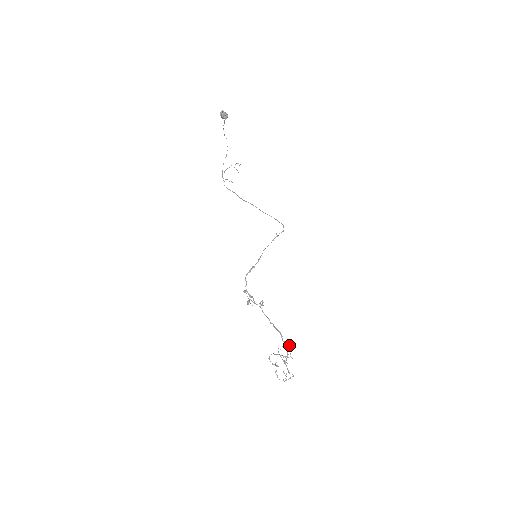
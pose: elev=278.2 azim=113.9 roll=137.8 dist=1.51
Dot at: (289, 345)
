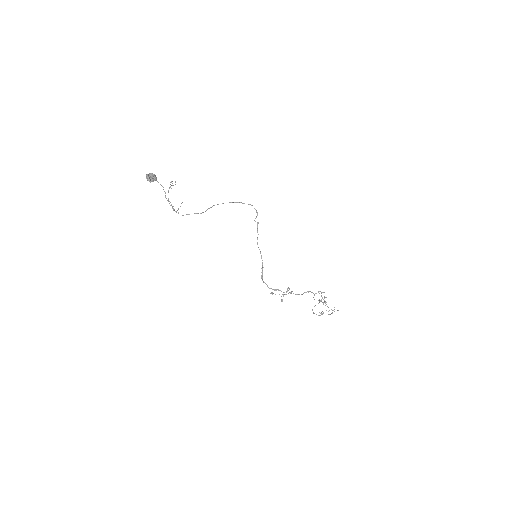
Dot at: occluded
